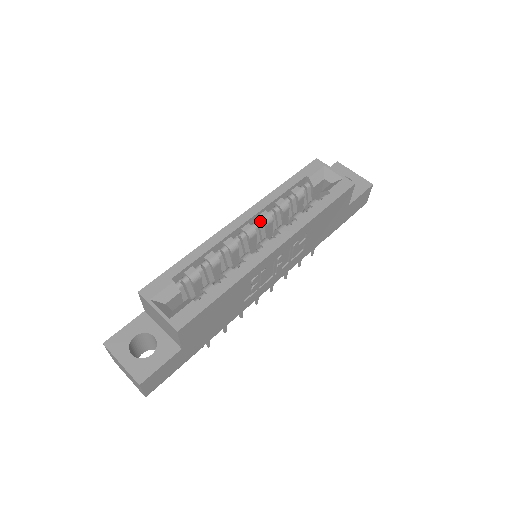
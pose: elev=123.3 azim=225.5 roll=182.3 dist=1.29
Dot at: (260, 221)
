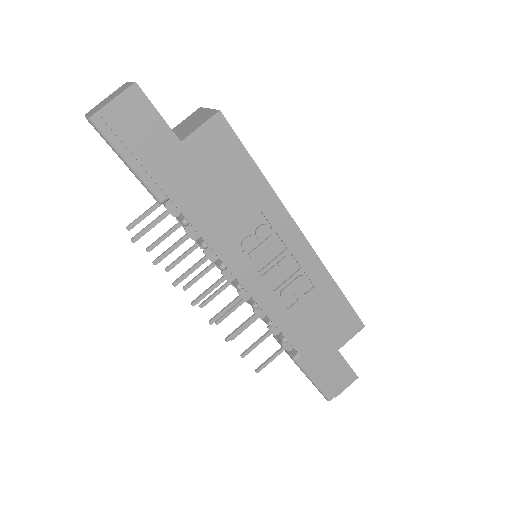
Dot at: occluded
